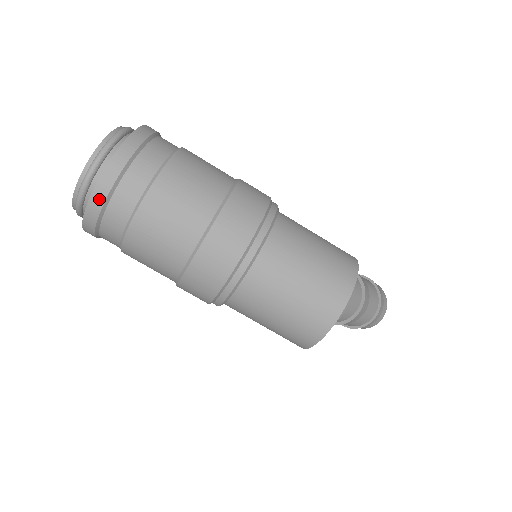
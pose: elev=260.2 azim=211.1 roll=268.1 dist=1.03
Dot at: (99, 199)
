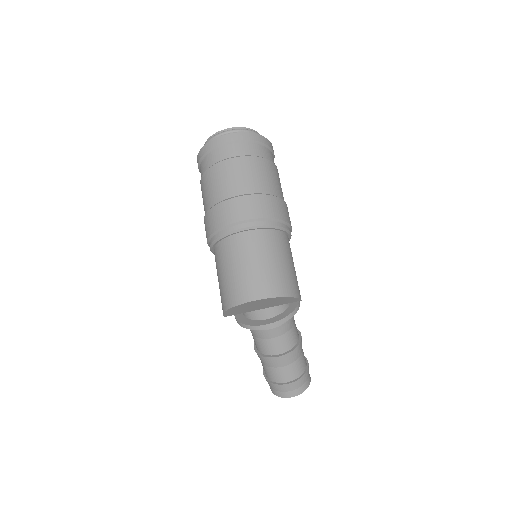
Dot at: (217, 142)
